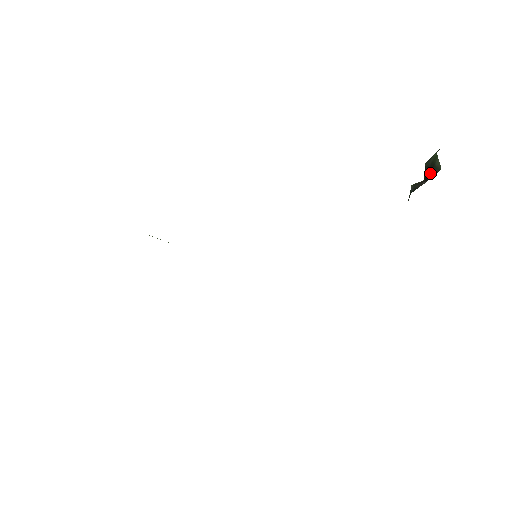
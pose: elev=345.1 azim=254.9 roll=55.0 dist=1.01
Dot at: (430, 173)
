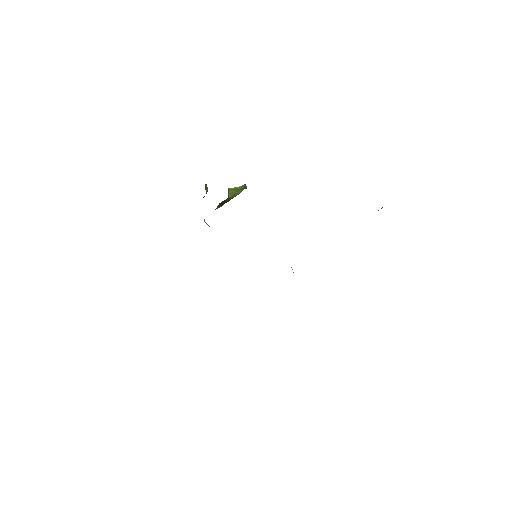
Dot at: occluded
